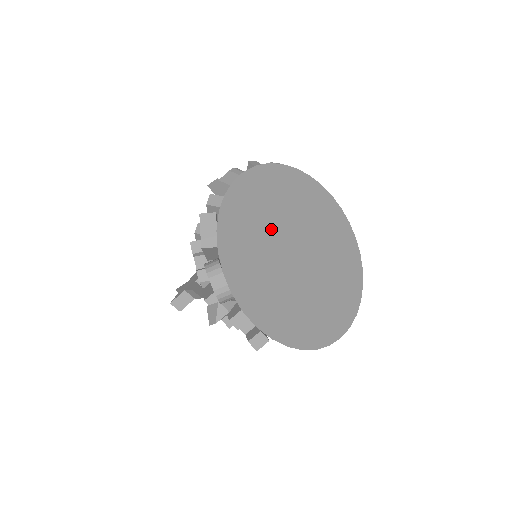
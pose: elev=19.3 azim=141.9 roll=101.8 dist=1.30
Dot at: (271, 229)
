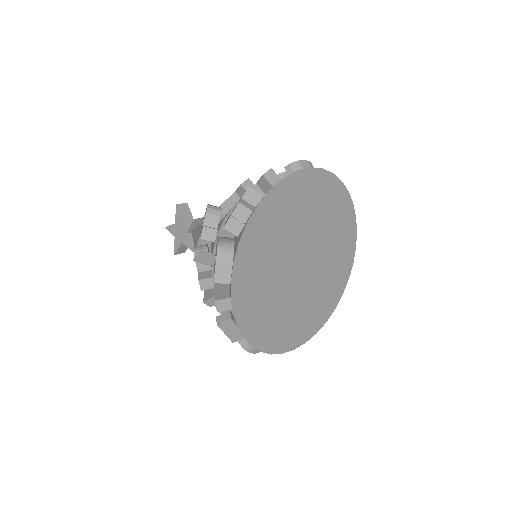
Dot at: (276, 277)
